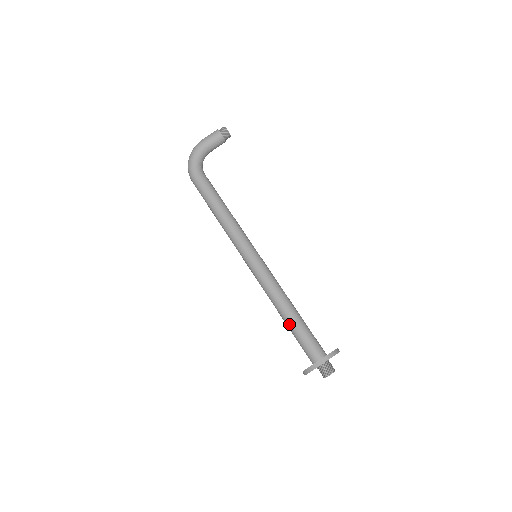
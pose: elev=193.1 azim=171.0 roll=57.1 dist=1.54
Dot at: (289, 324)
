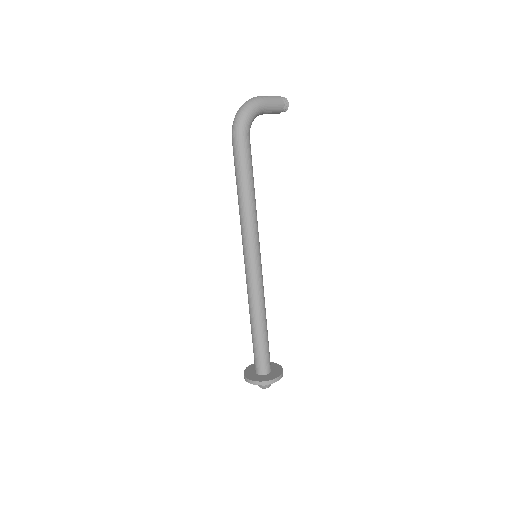
Dot at: (259, 335)
